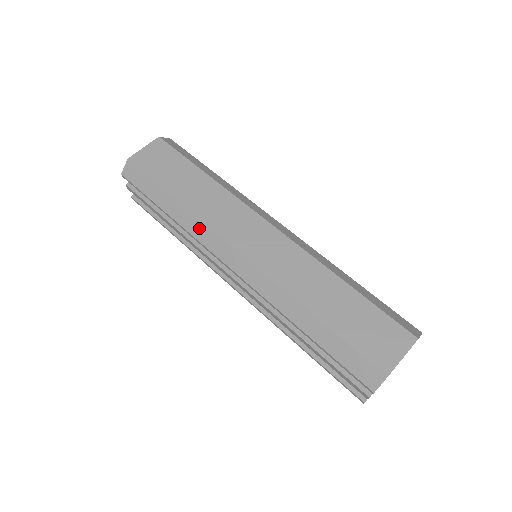
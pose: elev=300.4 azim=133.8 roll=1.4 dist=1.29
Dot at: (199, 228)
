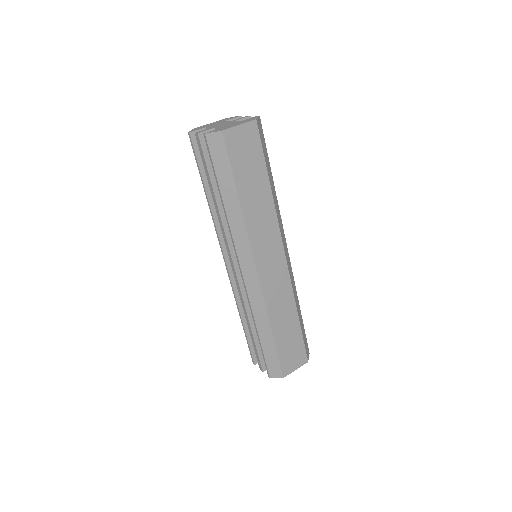
Dot at: (241, 234)
